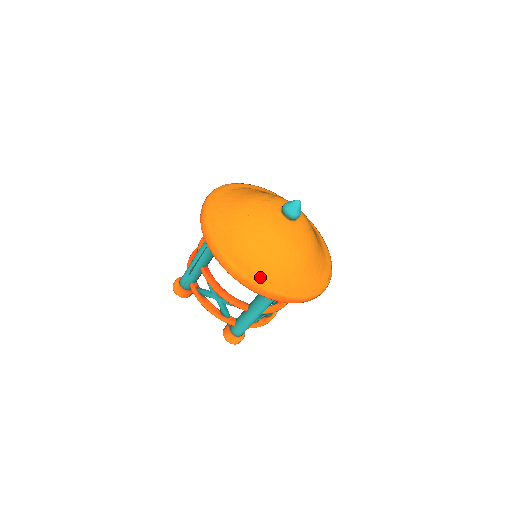
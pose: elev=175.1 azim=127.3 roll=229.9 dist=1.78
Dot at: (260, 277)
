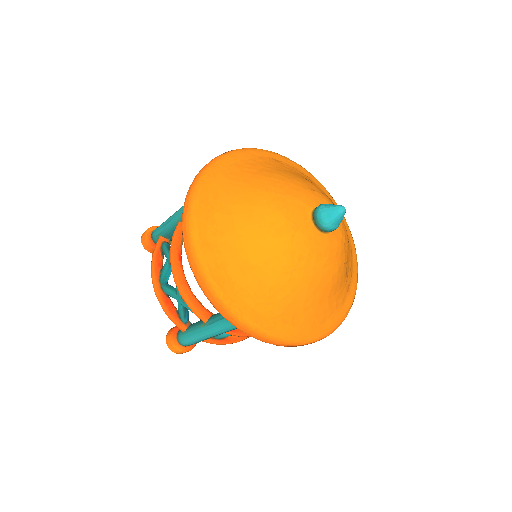
Dot at: (335, 317)
